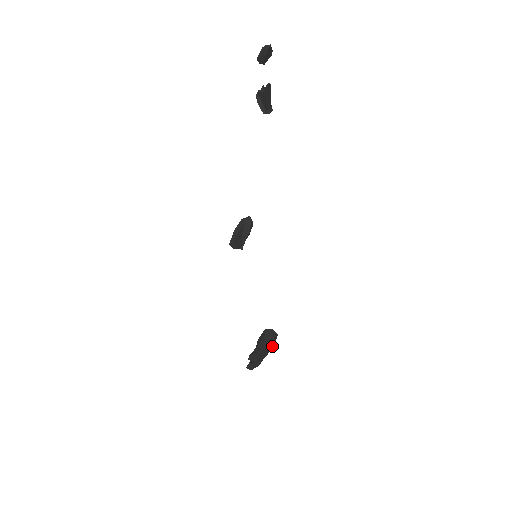
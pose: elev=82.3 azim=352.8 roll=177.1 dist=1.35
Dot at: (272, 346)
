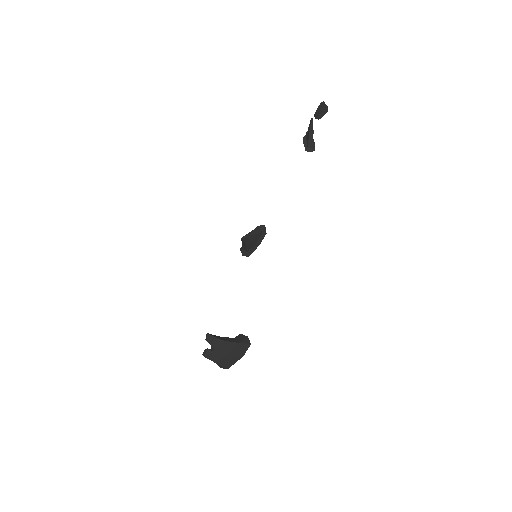
Dot at: (240, 353)
